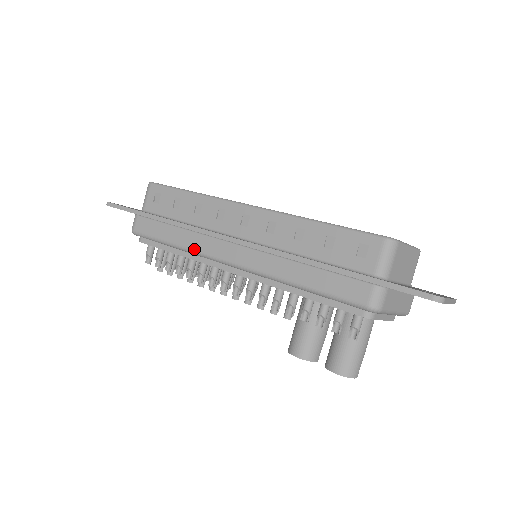
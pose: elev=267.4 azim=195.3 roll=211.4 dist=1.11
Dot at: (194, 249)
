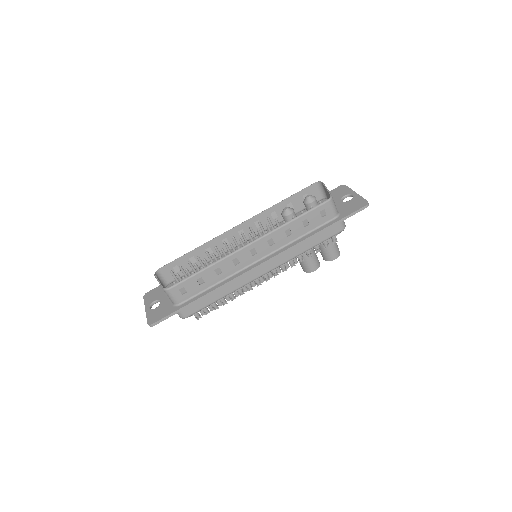
Dot at: (238, 288)
